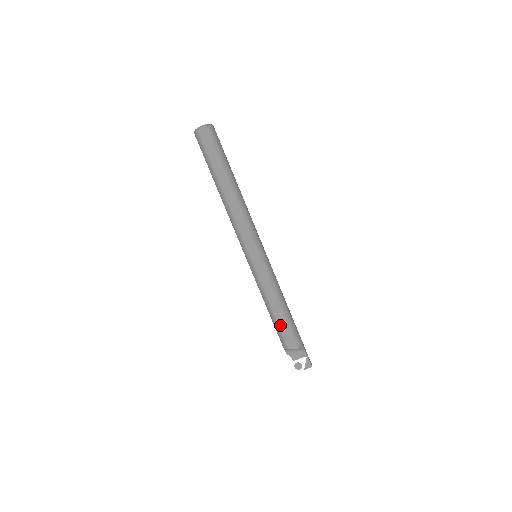
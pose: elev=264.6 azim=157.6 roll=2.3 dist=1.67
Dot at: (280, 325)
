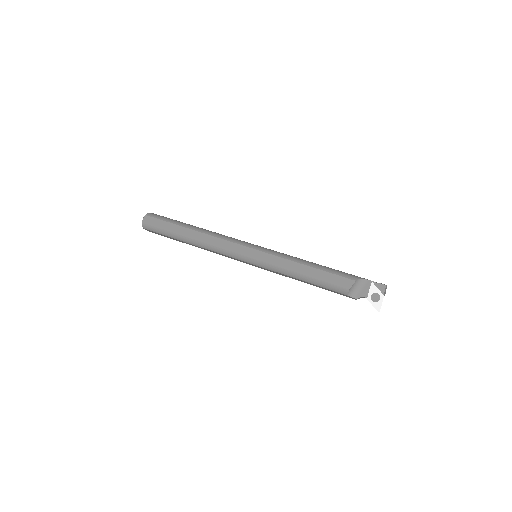
Dot at: (322, 279)
